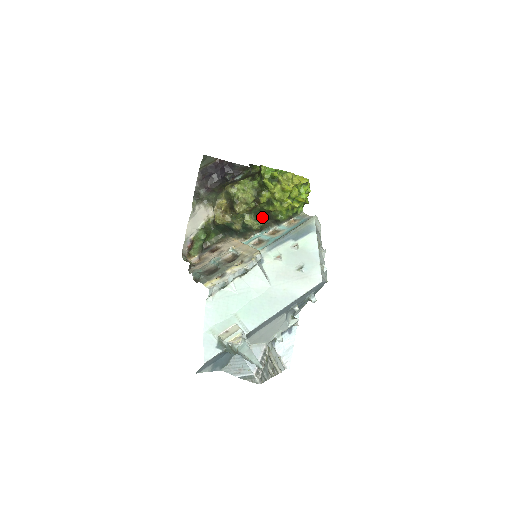
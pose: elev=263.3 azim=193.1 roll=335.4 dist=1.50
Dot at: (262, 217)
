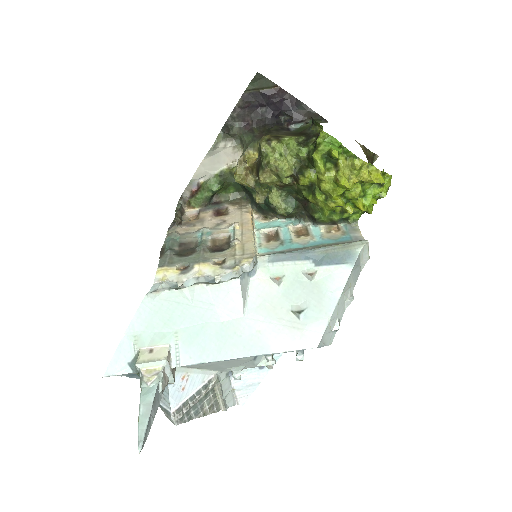
Dot at: (297, 201)
